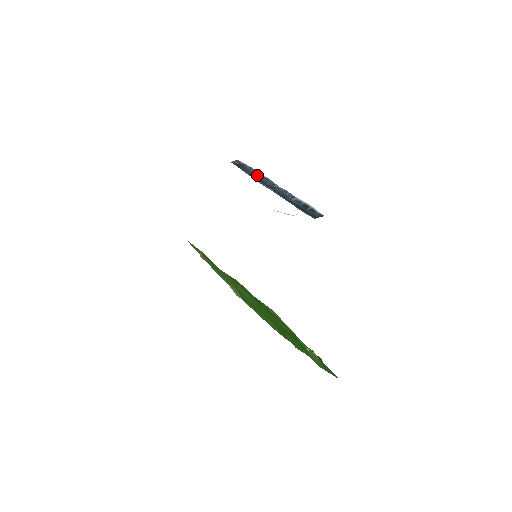
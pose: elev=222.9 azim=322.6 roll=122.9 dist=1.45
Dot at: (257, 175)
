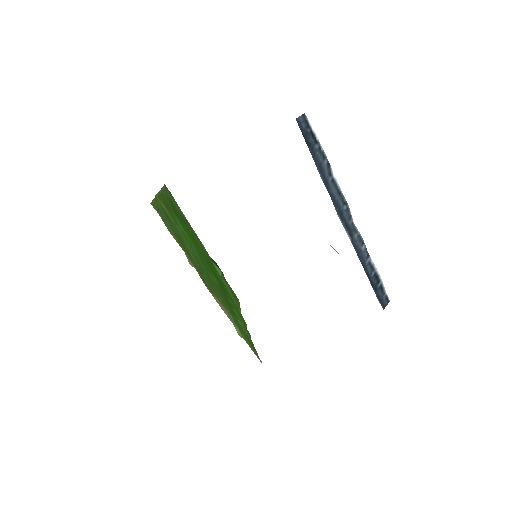
Dot at: (332, 183)
